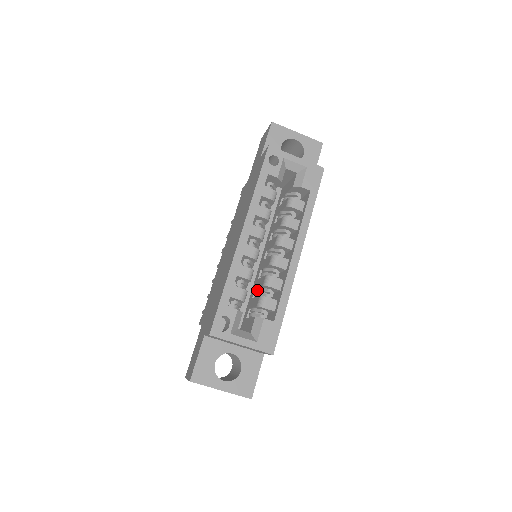
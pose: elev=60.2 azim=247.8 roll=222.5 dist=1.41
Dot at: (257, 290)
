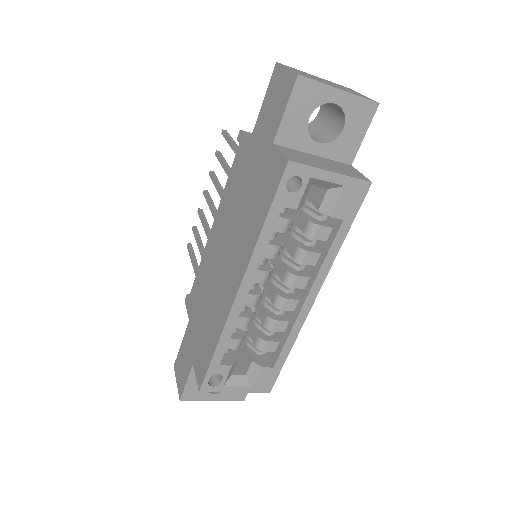
Dot at: (255, 318)
